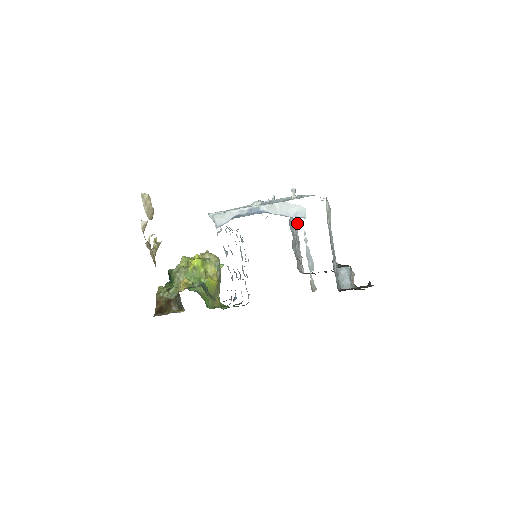
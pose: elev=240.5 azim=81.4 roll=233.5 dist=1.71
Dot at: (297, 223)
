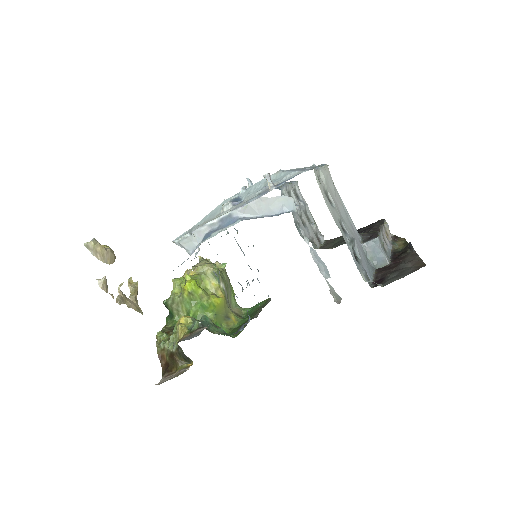
Dot at: (295, 182)
